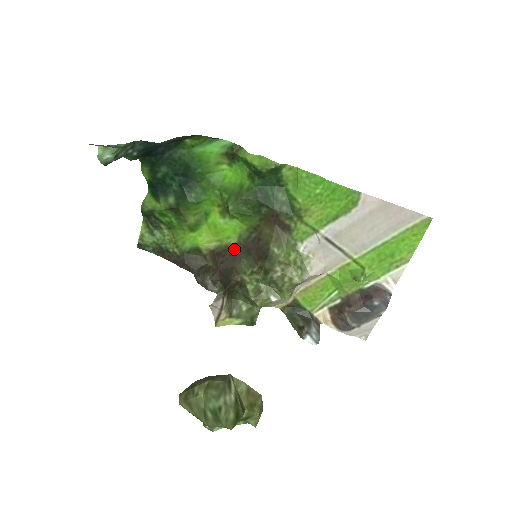
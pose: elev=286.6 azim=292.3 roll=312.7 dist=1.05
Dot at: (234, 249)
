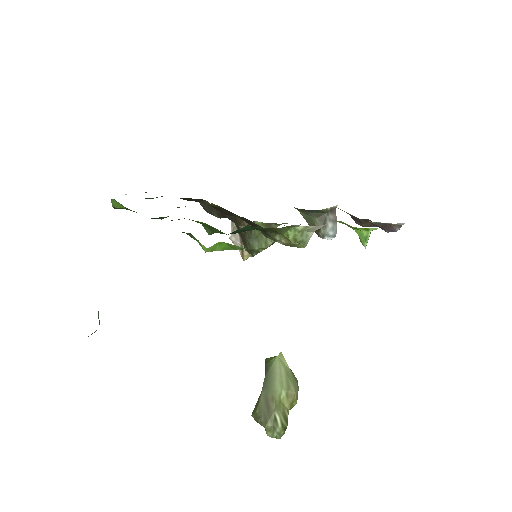
Dot at: (228, 211)
